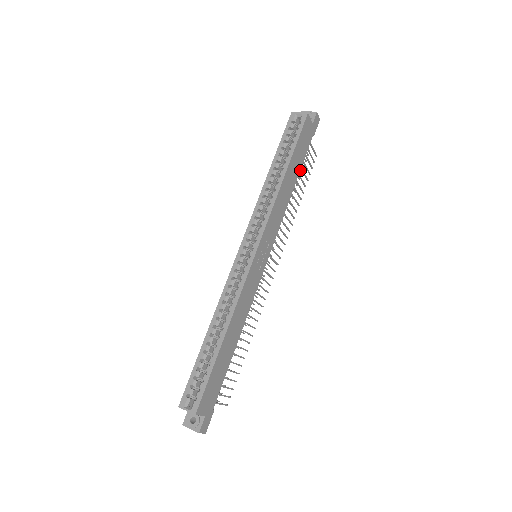
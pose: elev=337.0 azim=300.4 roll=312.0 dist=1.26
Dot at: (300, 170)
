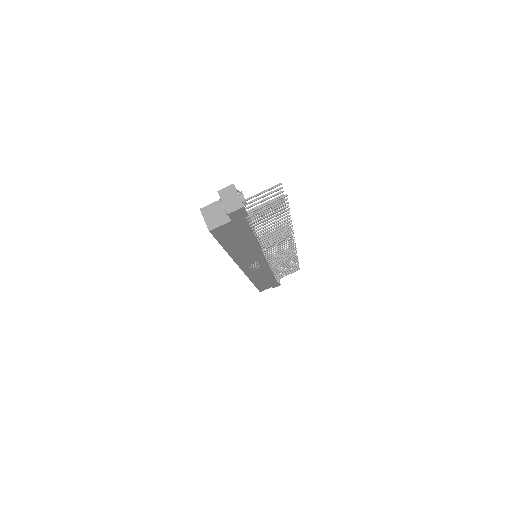
Dot at: occluded
